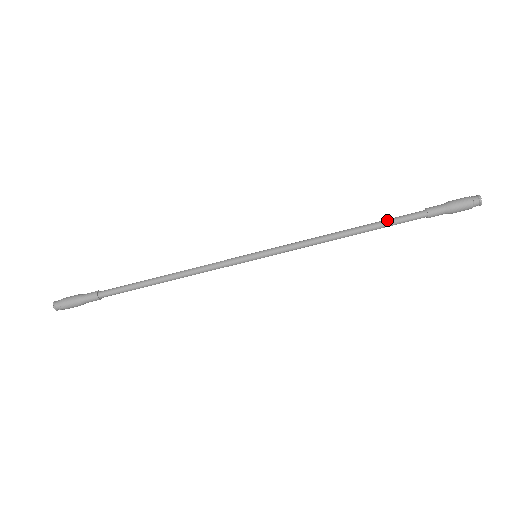
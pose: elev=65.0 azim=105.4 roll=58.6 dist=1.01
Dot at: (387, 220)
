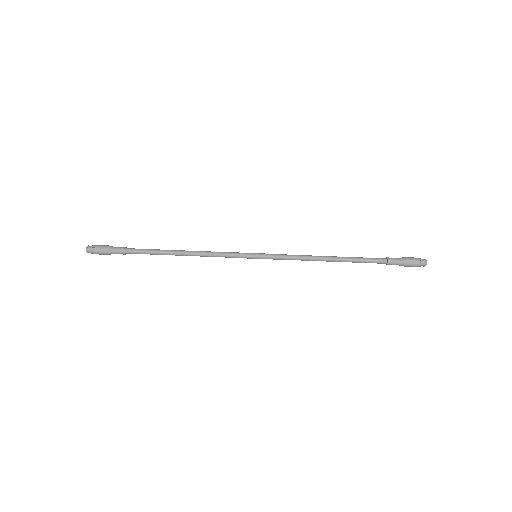
Dot at: (358, 257)
